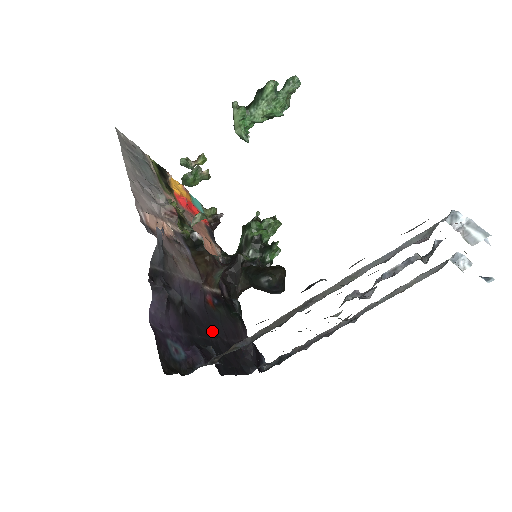
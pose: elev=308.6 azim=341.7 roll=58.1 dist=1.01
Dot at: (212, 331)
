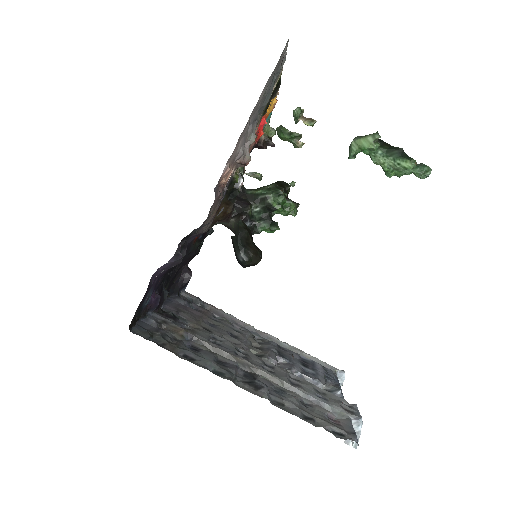
Dot at: occluded
